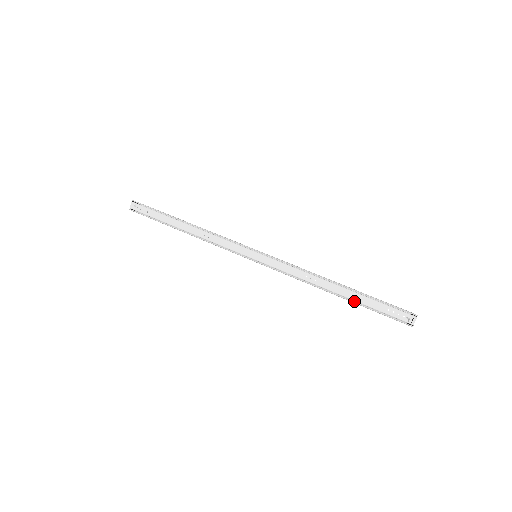
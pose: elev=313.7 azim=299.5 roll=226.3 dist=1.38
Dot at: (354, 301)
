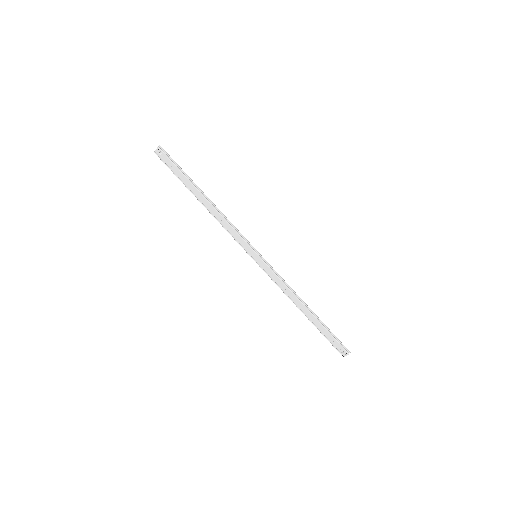
Dot at: (314, 323)
